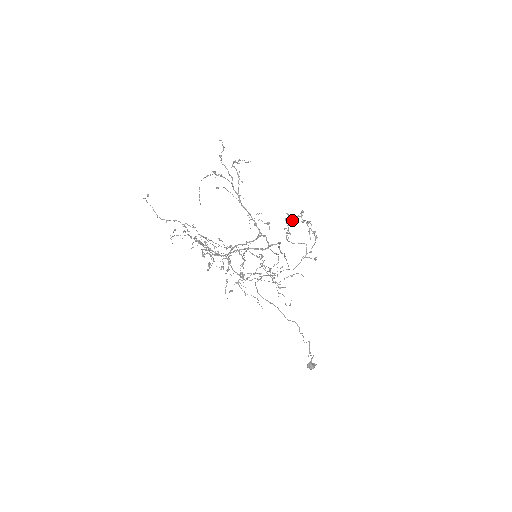
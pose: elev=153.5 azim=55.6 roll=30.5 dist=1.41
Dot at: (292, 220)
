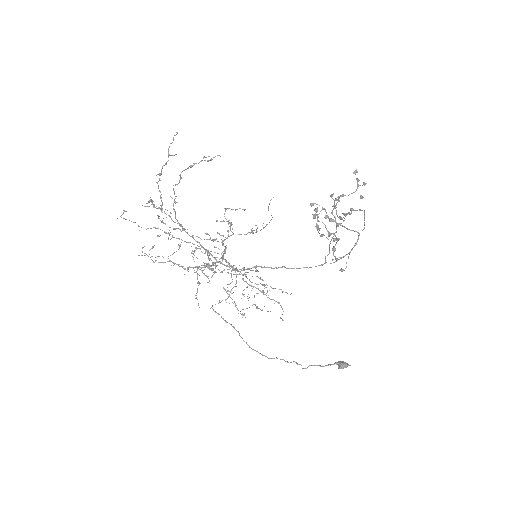
Dot at: (338, 197)
